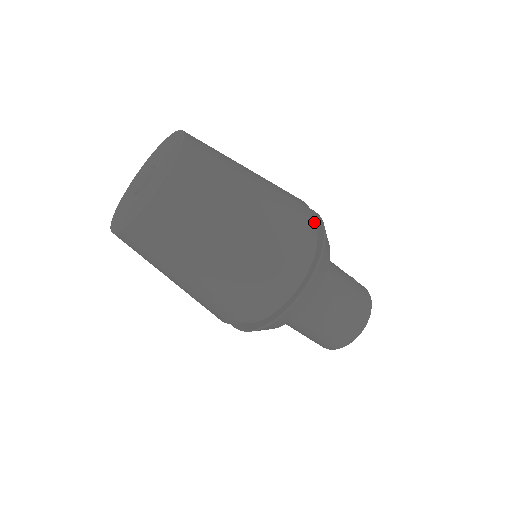
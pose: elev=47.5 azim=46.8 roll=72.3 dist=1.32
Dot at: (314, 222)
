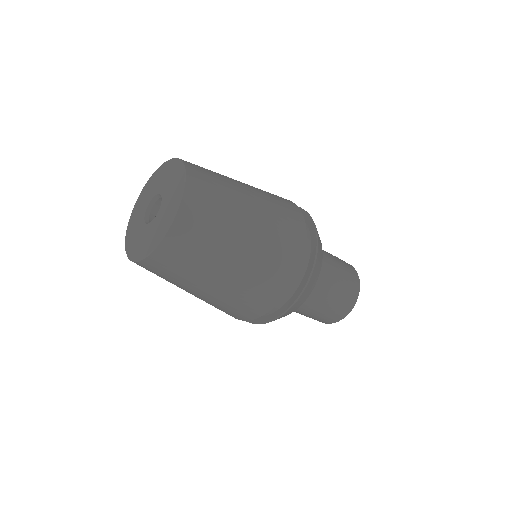
Dot at: occluded
